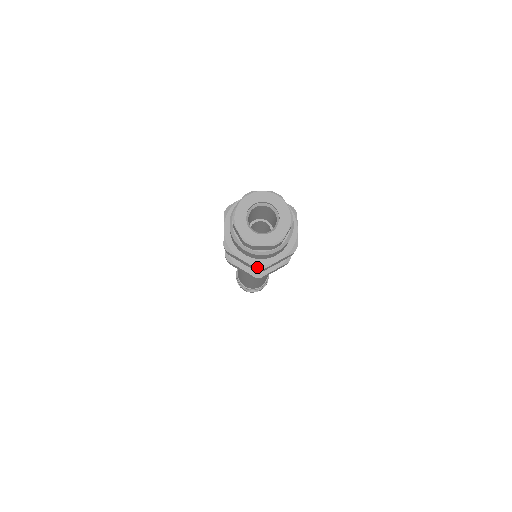
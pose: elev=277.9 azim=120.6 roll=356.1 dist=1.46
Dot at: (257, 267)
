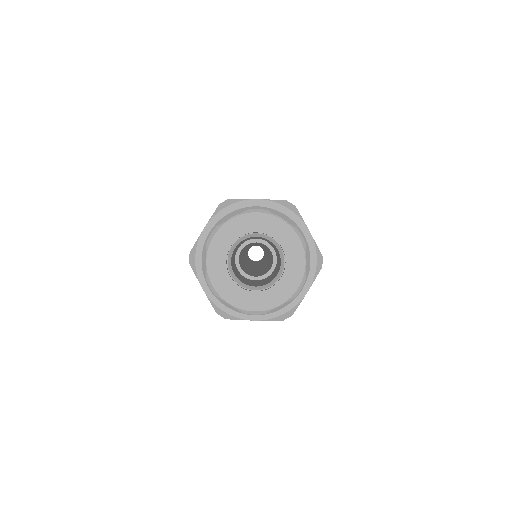
Dot at: (281, 318)
